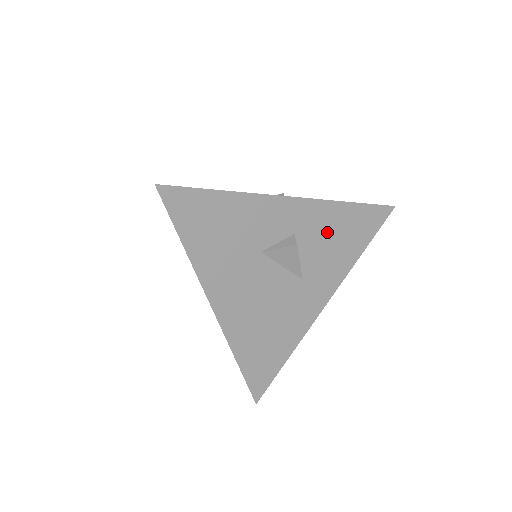
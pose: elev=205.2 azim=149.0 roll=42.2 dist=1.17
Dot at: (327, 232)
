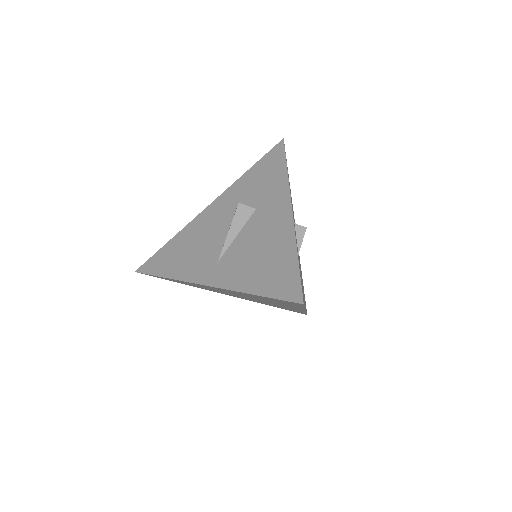
Dot at: (291, 199)
